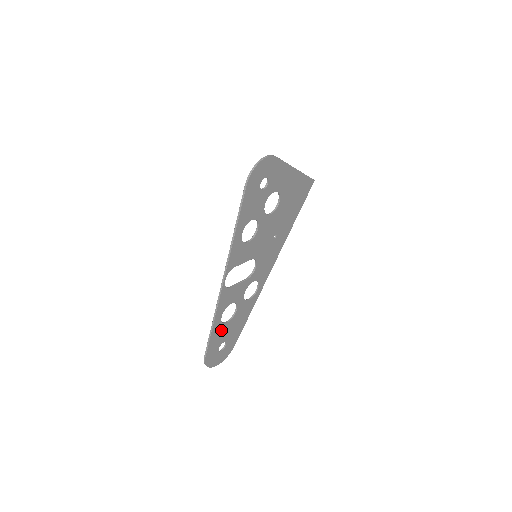
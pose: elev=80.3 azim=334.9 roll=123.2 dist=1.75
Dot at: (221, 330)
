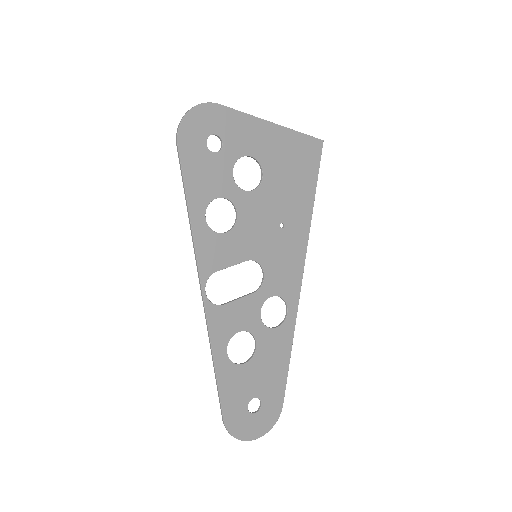
Dot at: (238, 376)
